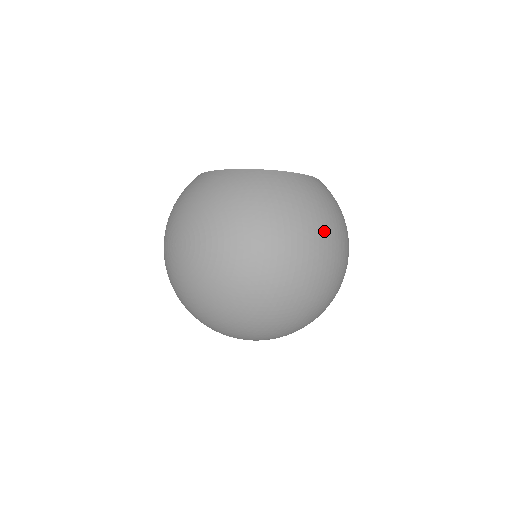
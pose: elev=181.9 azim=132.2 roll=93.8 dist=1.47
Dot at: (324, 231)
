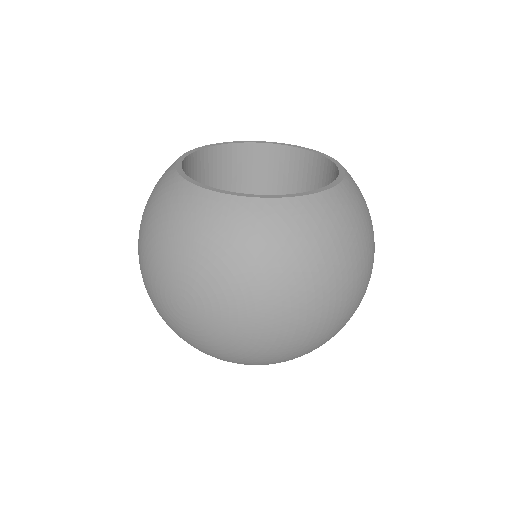
Dot at: (365, 266)
